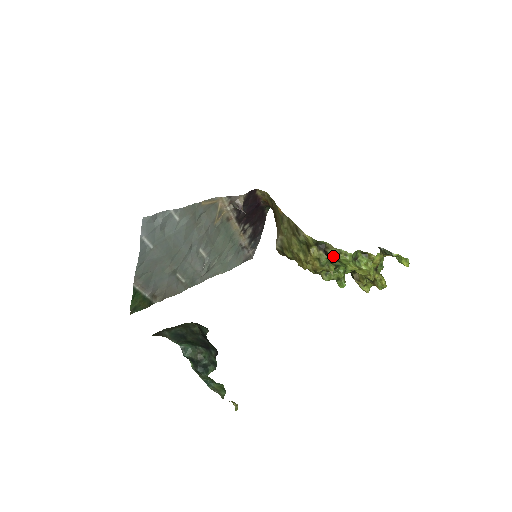
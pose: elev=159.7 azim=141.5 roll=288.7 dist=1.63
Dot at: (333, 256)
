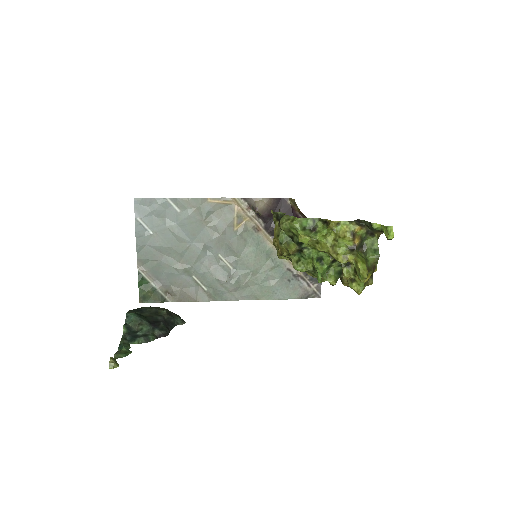
Dot at: (281, 224)
